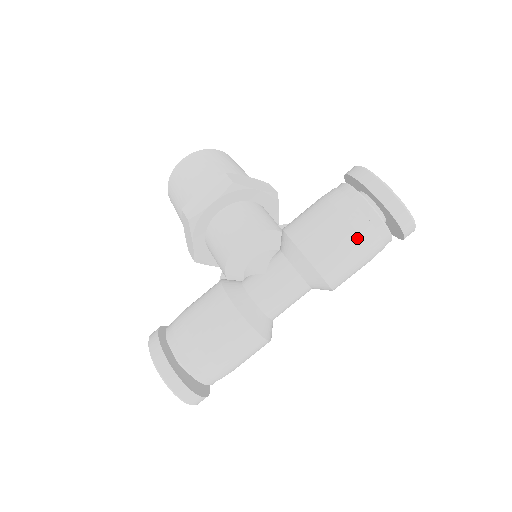
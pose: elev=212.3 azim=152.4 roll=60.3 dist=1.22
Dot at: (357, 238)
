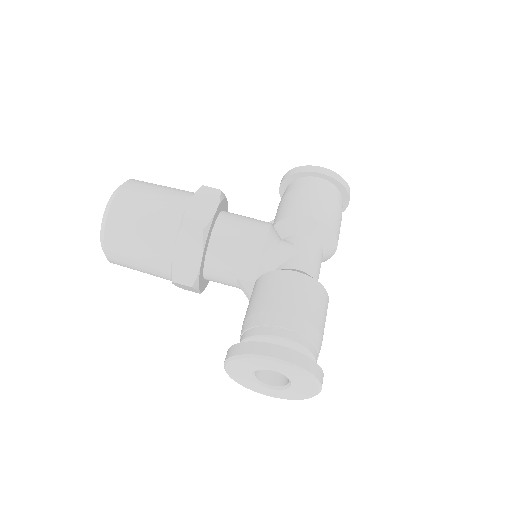
Dot at: (340, 208)
